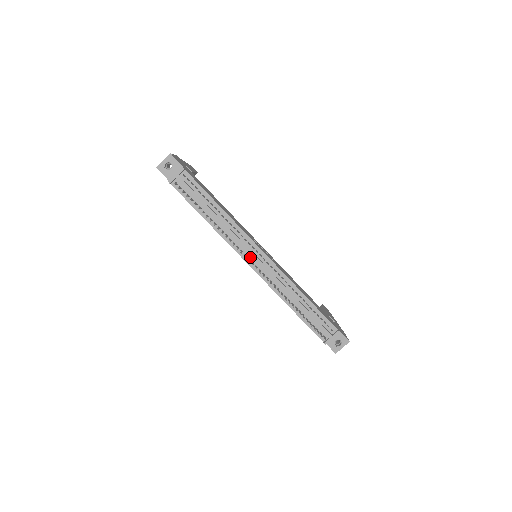
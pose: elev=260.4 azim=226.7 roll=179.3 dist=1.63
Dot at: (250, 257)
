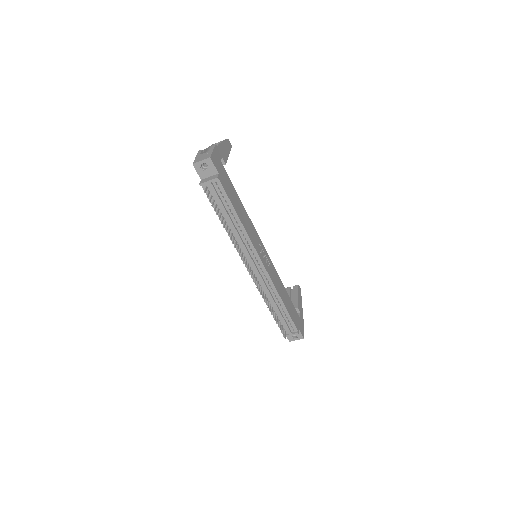
Dot at: (250, 263)
